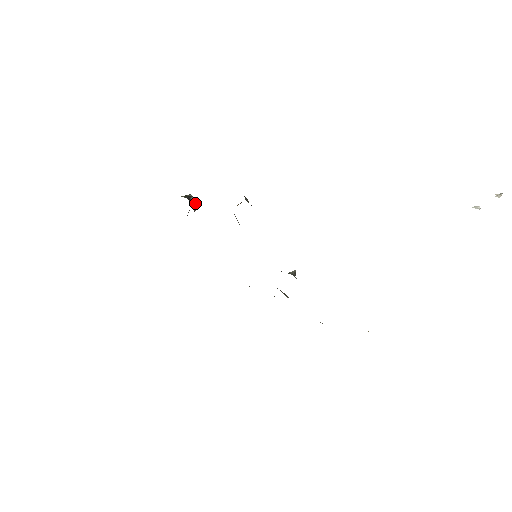
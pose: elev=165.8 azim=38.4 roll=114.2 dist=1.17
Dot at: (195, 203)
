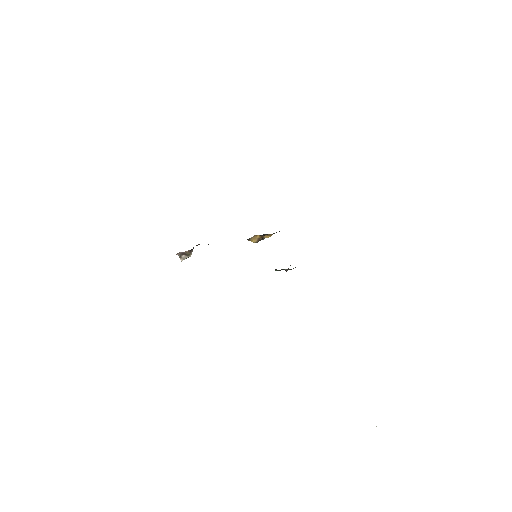
Dot at: (190, 254)
